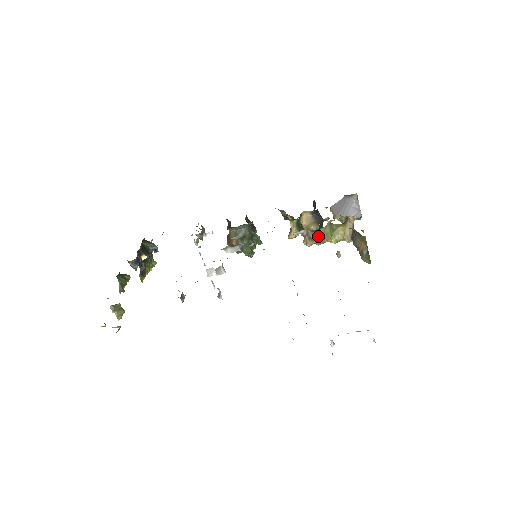
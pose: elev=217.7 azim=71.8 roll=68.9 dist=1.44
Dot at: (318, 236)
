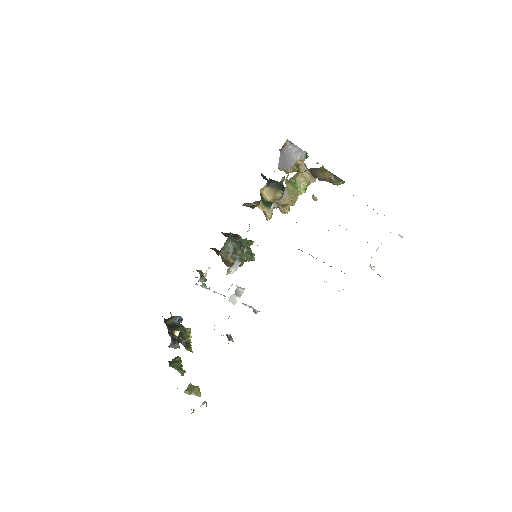
Dot at: (287, 199)
